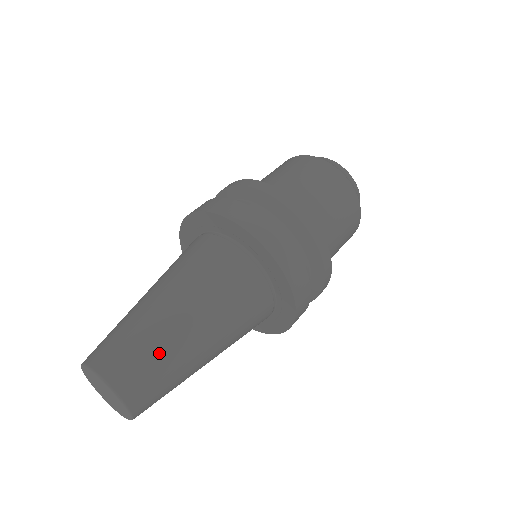
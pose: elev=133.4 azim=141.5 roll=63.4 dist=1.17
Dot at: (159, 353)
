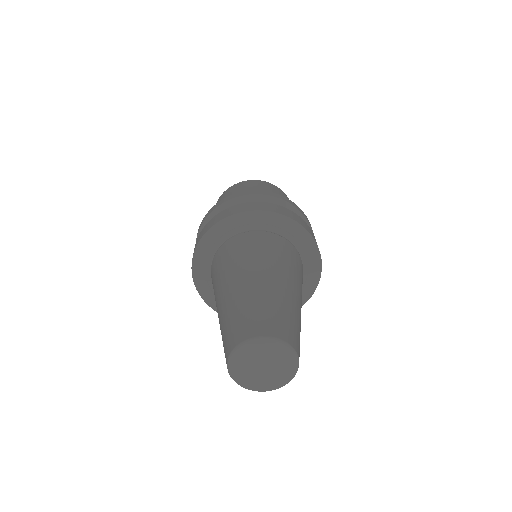
Dot at: (300, 331)
